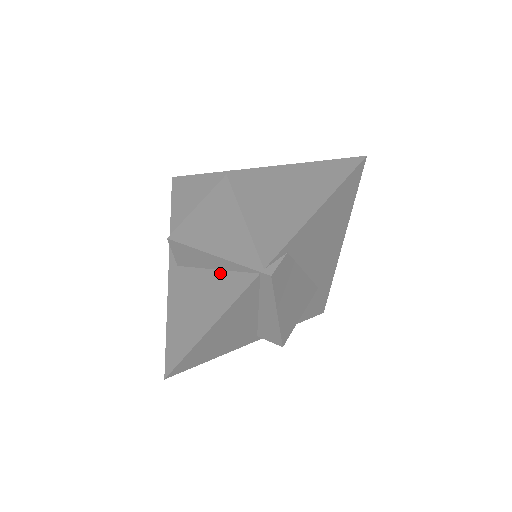
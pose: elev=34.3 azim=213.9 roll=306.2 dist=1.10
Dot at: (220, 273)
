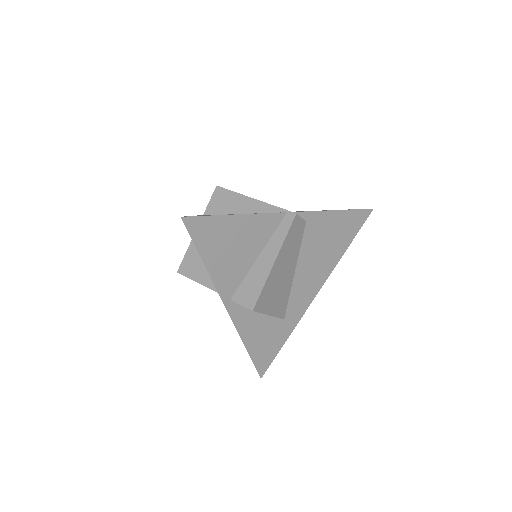
Dot at: (248, 213)
